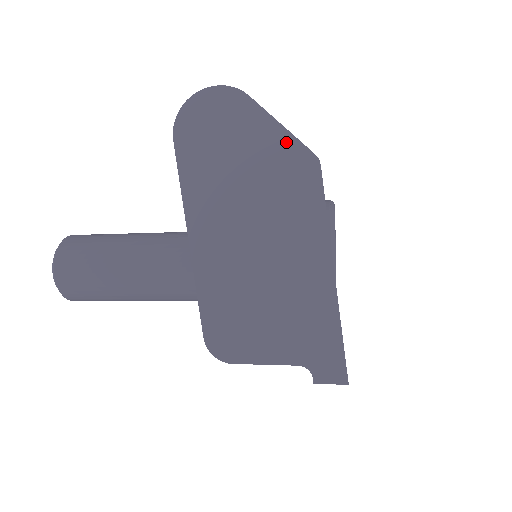
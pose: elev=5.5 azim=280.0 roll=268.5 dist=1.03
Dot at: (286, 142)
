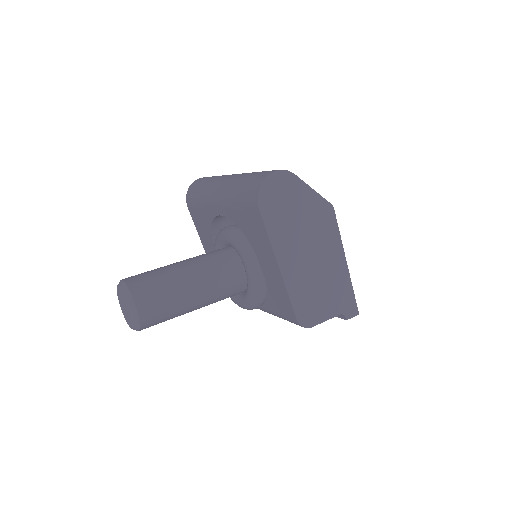
Dot at: (317, 200)
